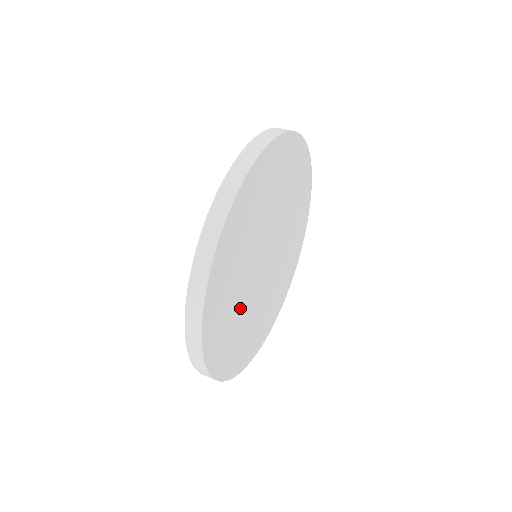
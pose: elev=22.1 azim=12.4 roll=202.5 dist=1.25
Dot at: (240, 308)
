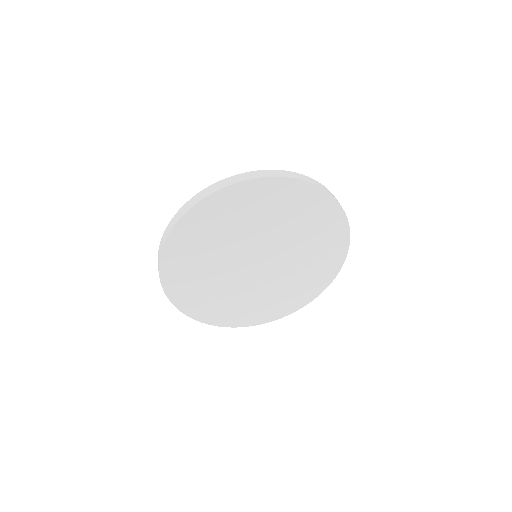
Dot at: (212, 274)
